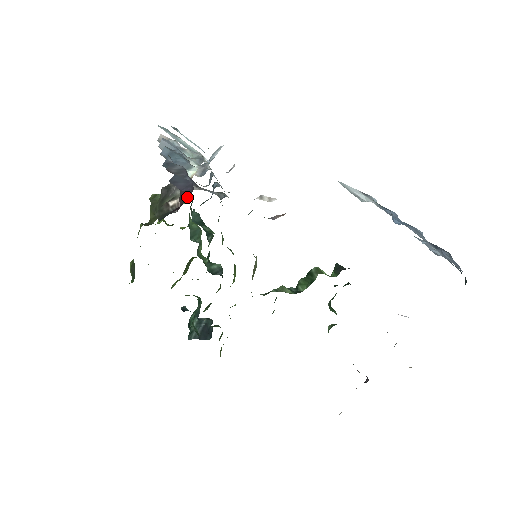
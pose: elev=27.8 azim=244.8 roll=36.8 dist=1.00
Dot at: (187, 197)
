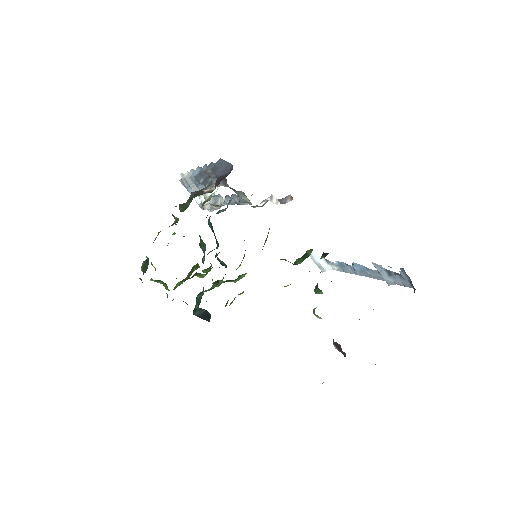
Dot at: occluded
